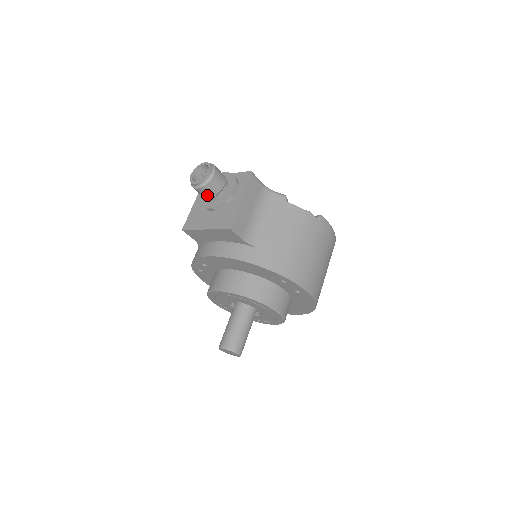
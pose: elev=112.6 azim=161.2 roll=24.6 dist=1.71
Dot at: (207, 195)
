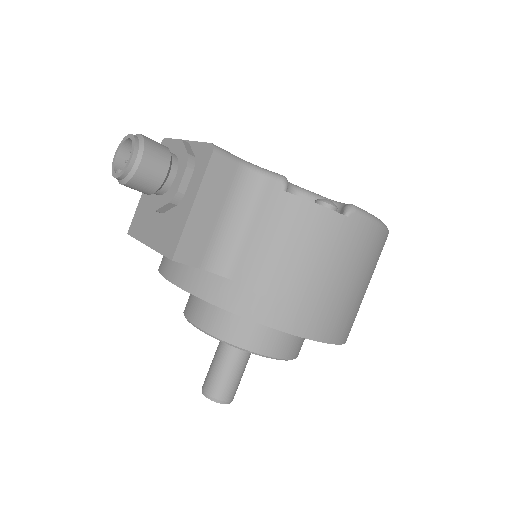
Dot at: (142, 191)
